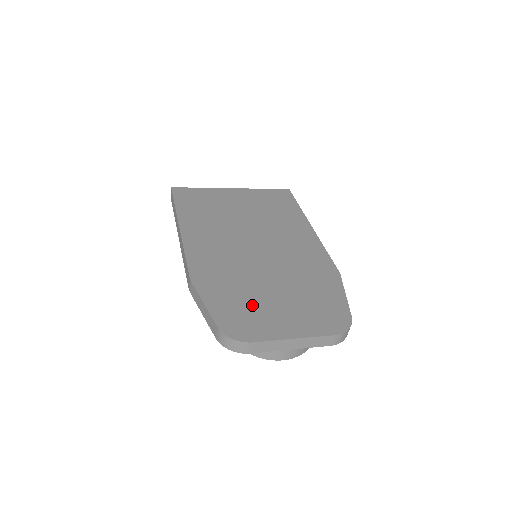
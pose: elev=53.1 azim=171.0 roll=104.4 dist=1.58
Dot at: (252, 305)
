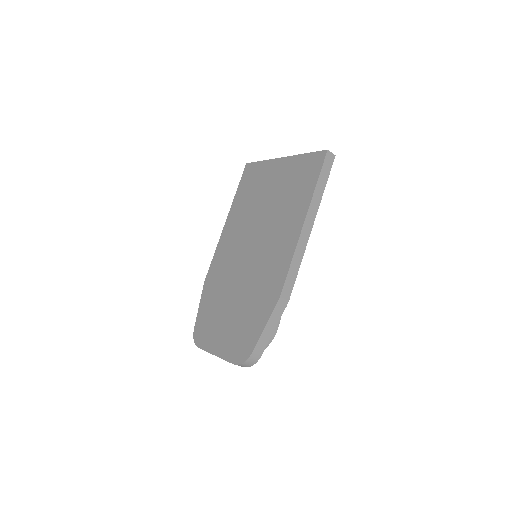
Dot at: (215, 316)
